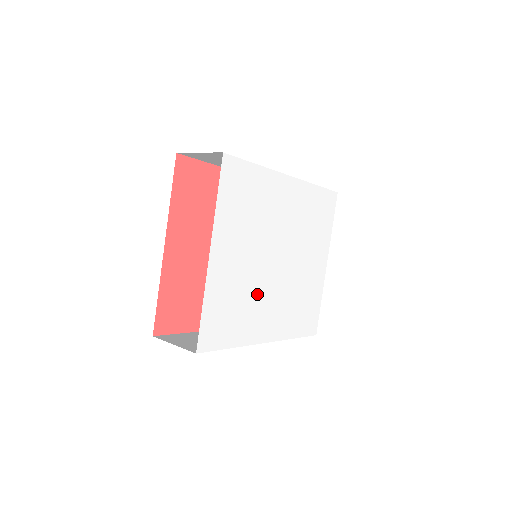
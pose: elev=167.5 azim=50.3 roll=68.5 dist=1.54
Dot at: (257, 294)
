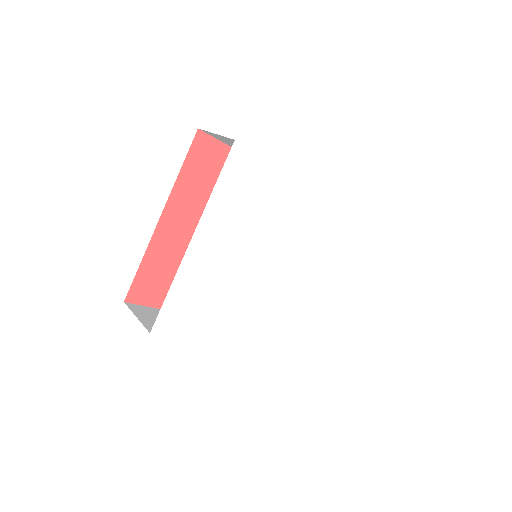
Dot at: (239, 294)
